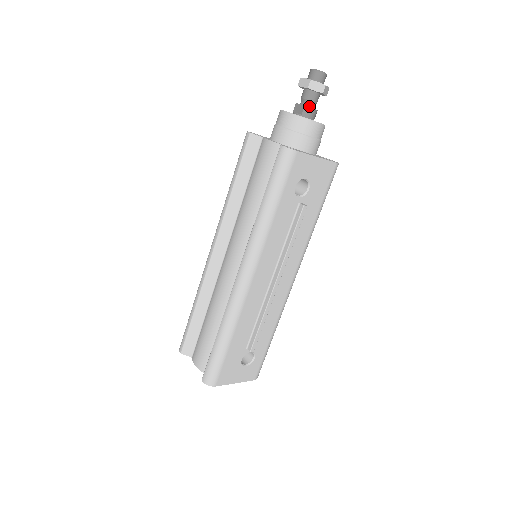
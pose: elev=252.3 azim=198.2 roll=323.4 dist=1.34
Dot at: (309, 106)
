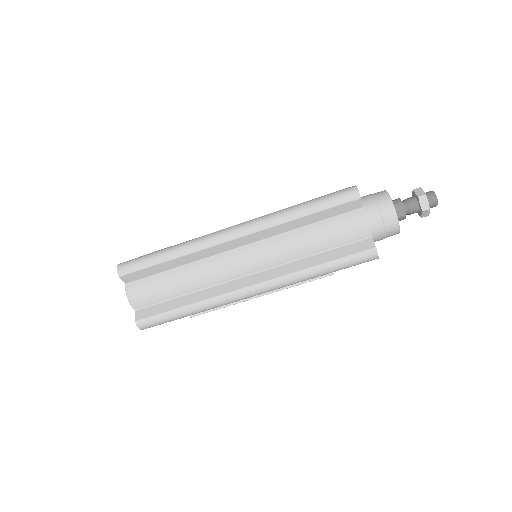
Dot at: (406, 214)
